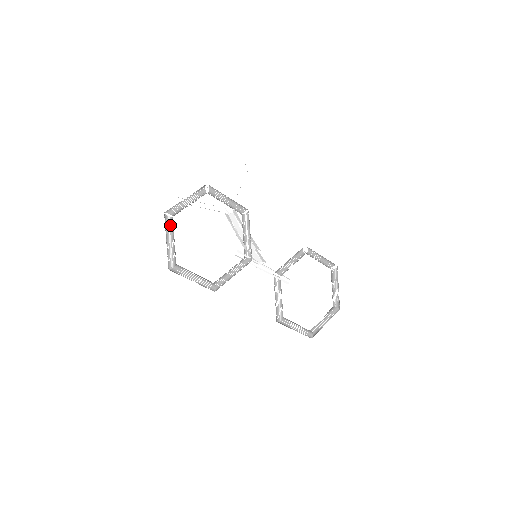
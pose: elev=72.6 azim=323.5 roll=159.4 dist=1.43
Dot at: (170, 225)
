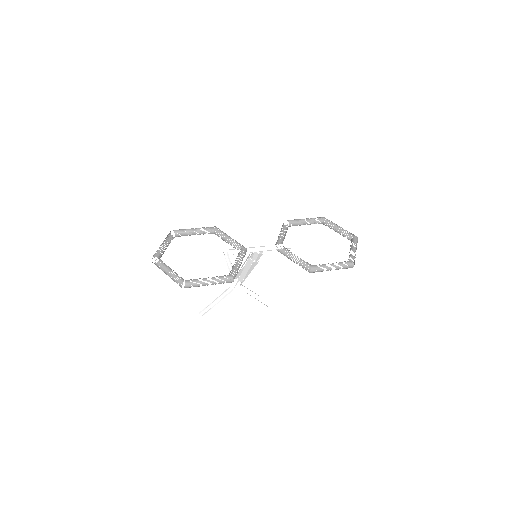
Dot at: (162, 266)
